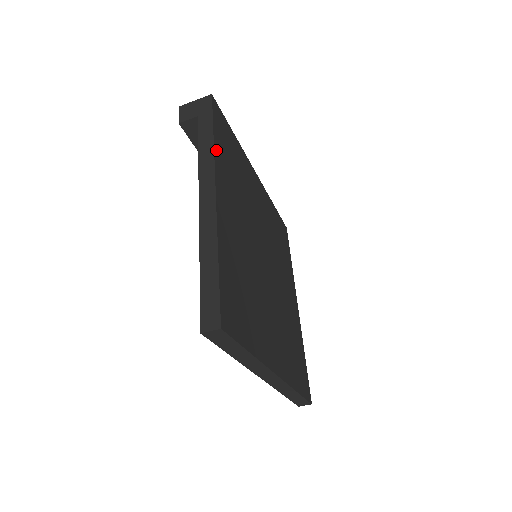
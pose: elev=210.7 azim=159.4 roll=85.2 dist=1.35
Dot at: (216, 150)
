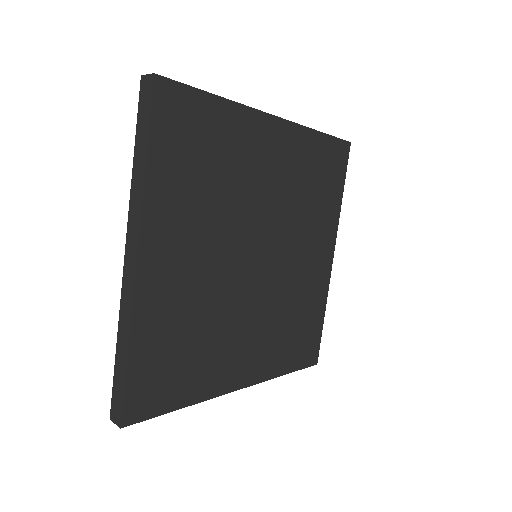
Dot at: (310, 134)
